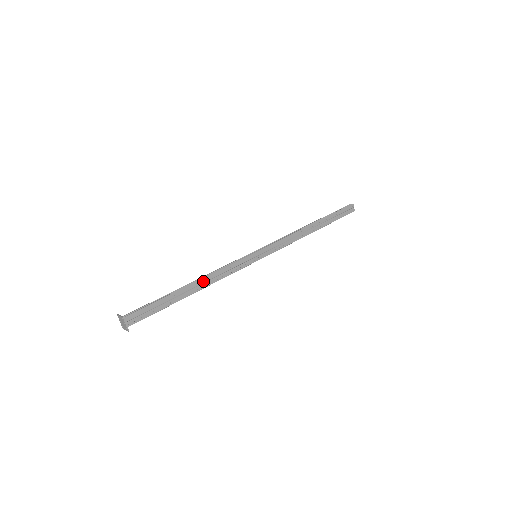
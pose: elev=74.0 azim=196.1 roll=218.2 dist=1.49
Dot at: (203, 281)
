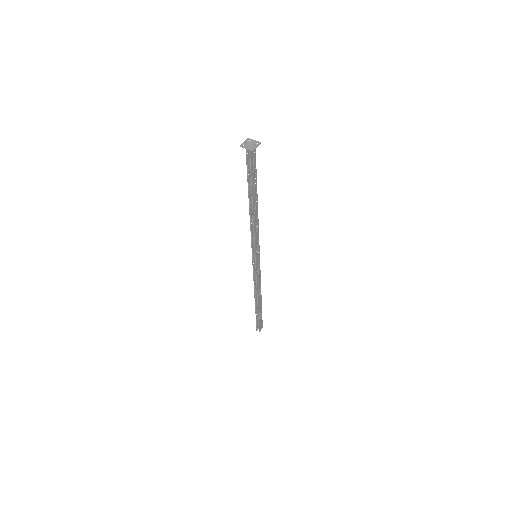
Dot at: (257, 212)
